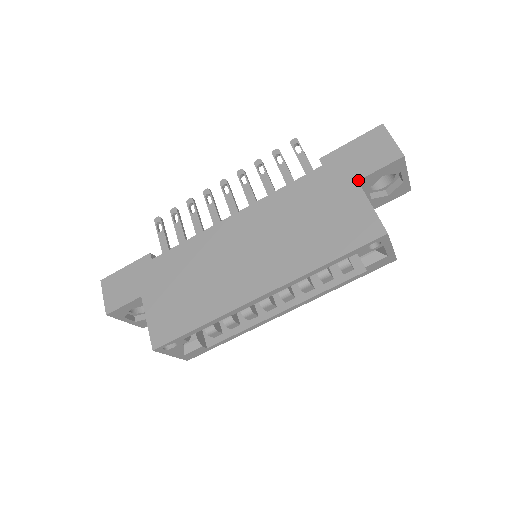
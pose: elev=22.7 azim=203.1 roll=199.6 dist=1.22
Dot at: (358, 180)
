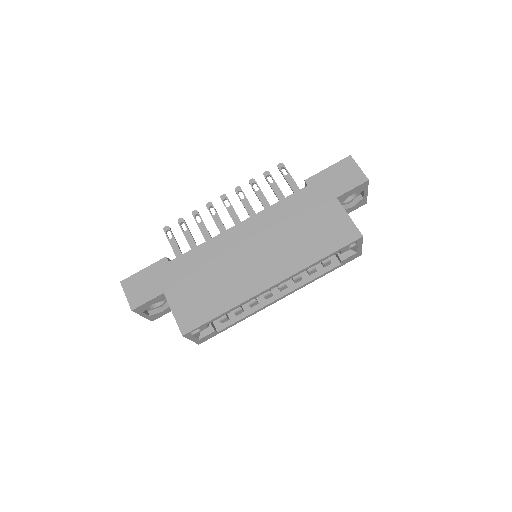
Dot at: (337, 197)
